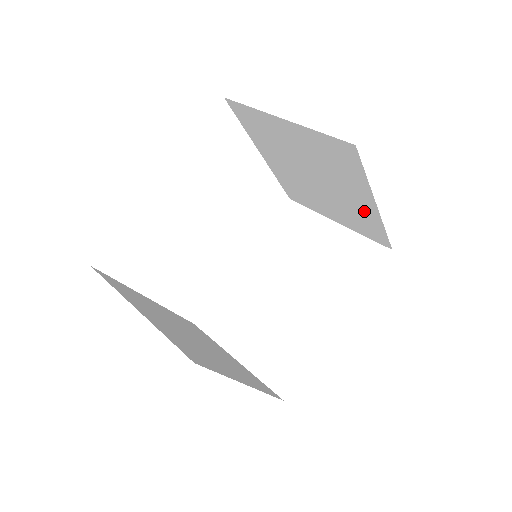
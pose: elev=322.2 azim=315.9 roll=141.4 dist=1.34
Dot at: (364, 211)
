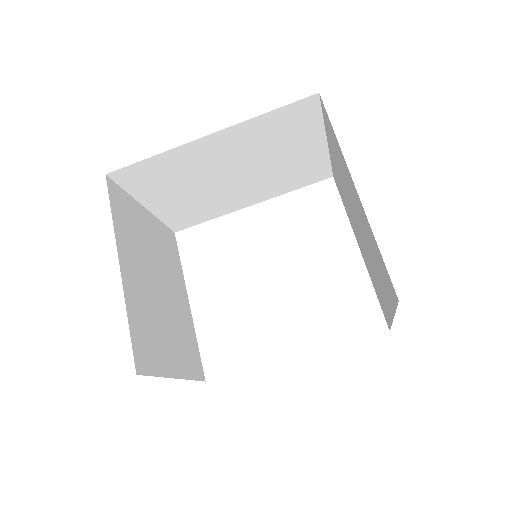
Dot at: (366, 223)
